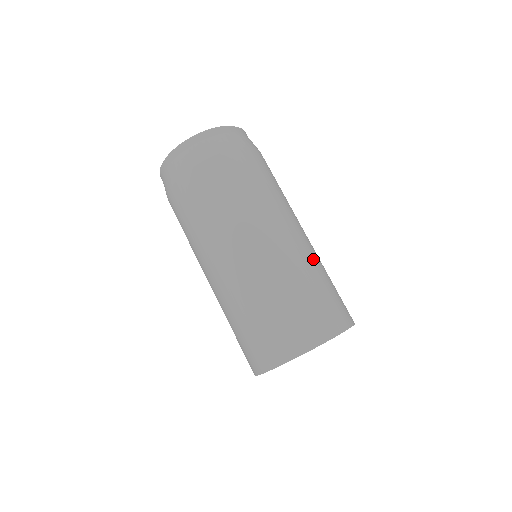
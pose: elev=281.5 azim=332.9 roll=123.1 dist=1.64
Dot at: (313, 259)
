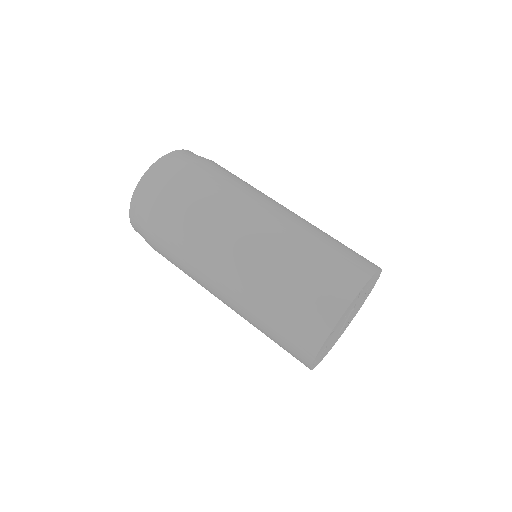
Dot at: (297, 234)
